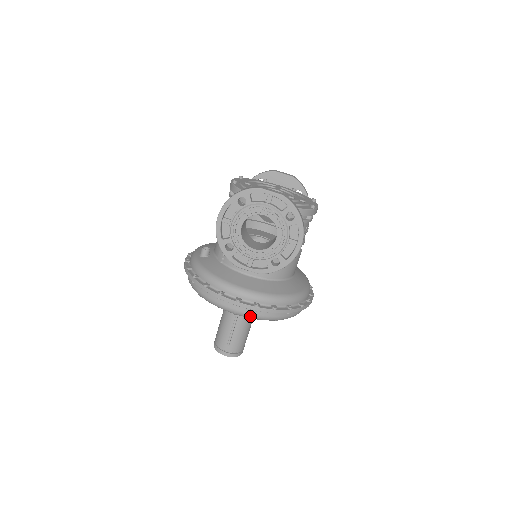
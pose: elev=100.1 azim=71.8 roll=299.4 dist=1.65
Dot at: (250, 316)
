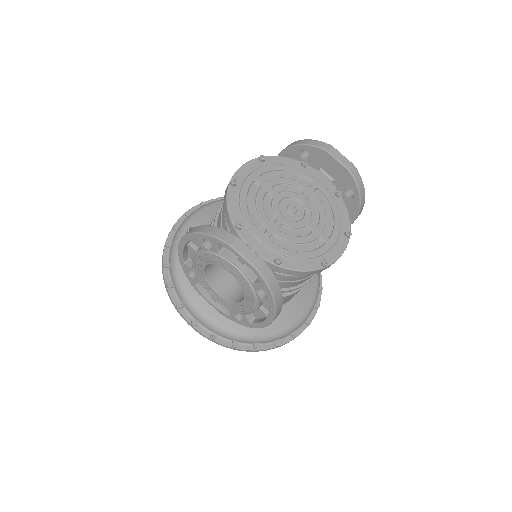
Dot at: occluded
